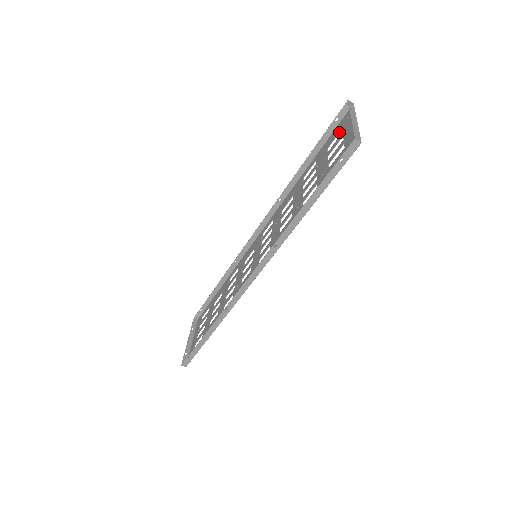
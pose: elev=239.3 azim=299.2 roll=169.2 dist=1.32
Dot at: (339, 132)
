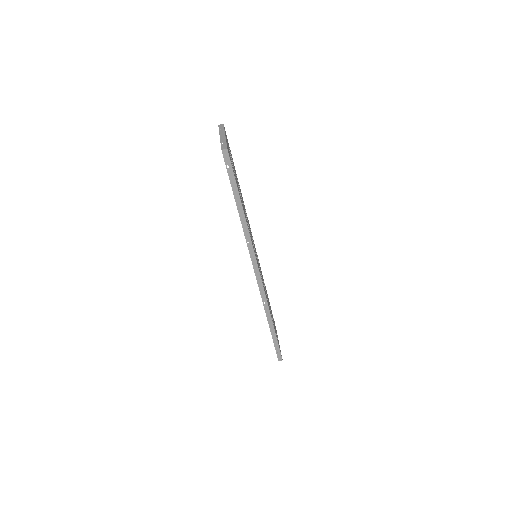
Dot at: occluded
